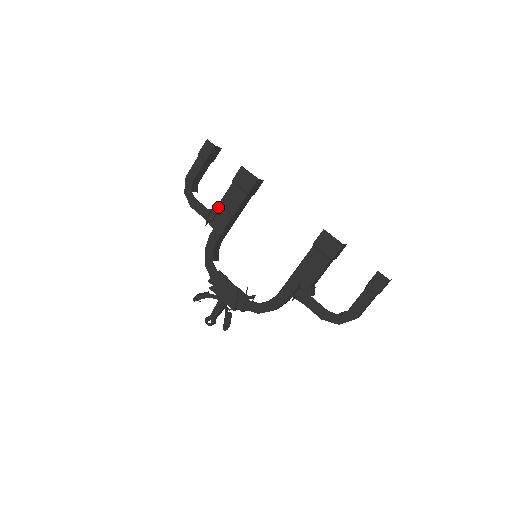
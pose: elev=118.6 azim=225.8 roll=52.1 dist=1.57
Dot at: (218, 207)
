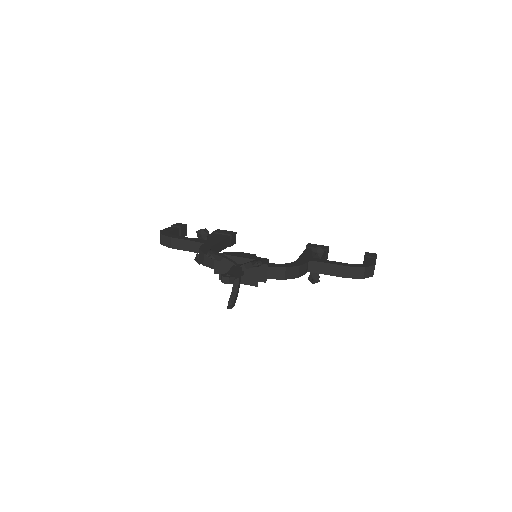
Dot at: occluded
